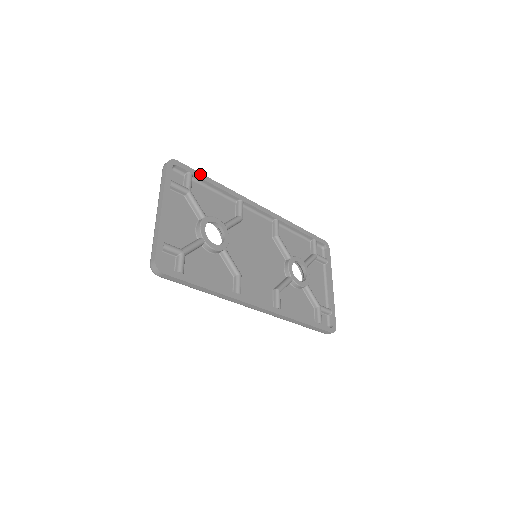
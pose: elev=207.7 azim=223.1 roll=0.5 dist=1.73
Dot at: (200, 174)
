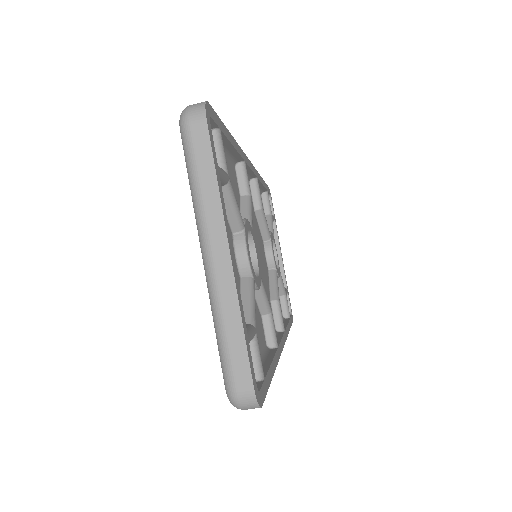
Dot at: (223, 126)
